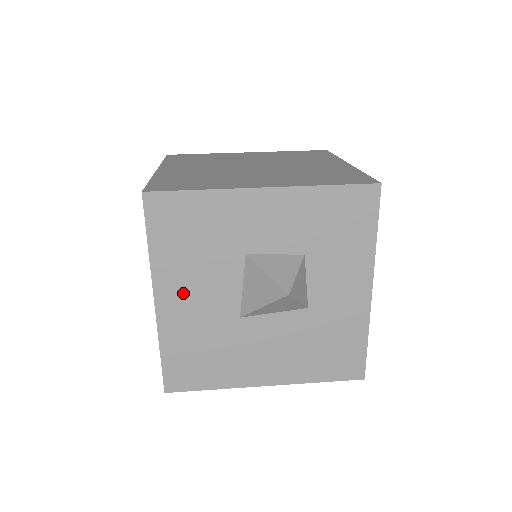
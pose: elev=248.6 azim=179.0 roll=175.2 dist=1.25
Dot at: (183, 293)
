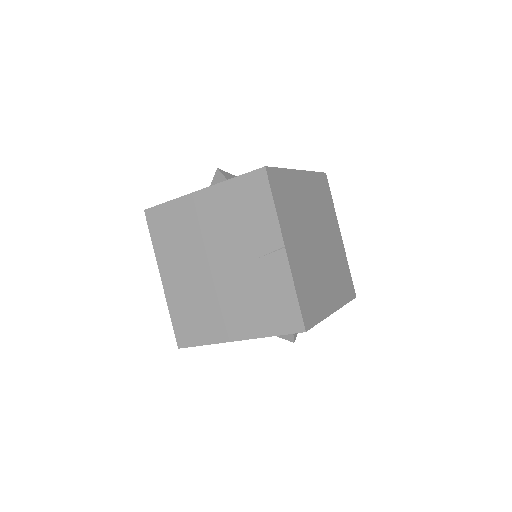
Dot at: occluded
